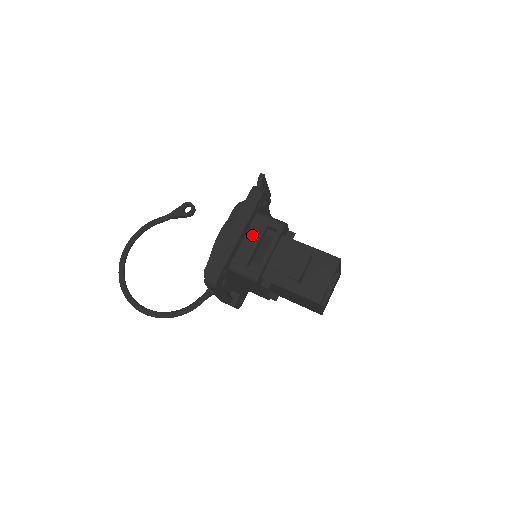
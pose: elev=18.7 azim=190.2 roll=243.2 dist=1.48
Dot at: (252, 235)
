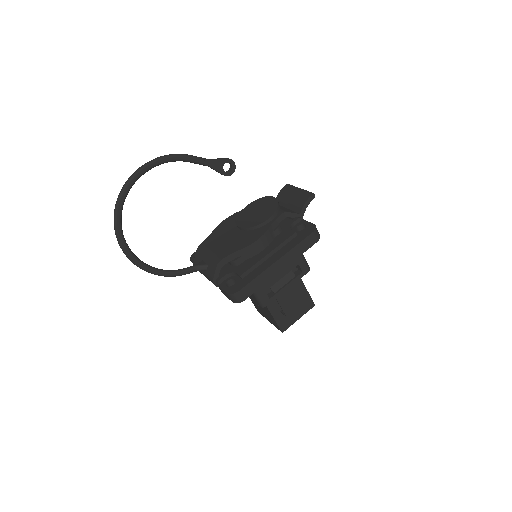
Dot at: occluded
